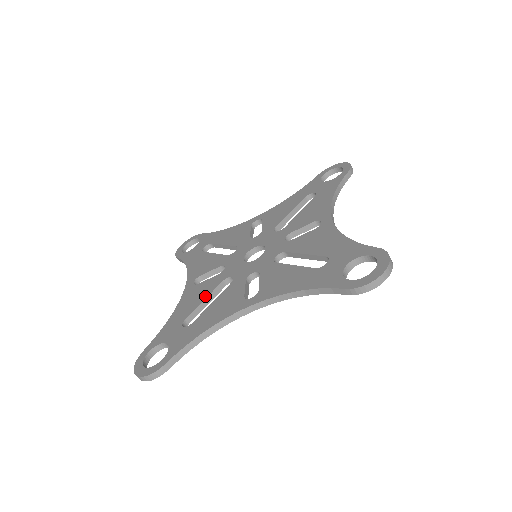
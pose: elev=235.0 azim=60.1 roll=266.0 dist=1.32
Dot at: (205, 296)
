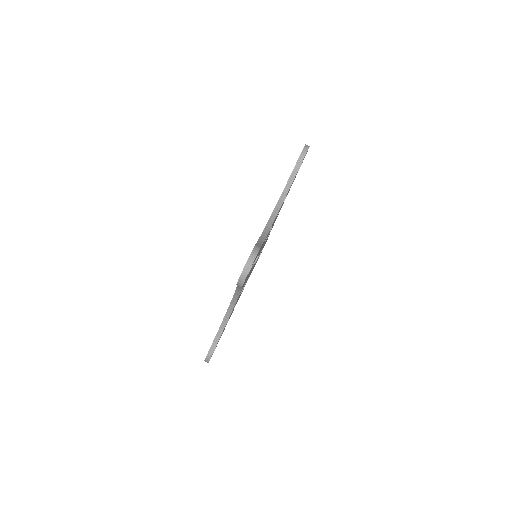
Dot at: occluded
